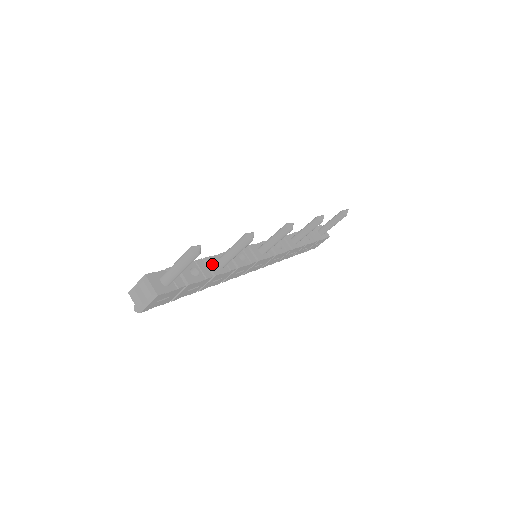
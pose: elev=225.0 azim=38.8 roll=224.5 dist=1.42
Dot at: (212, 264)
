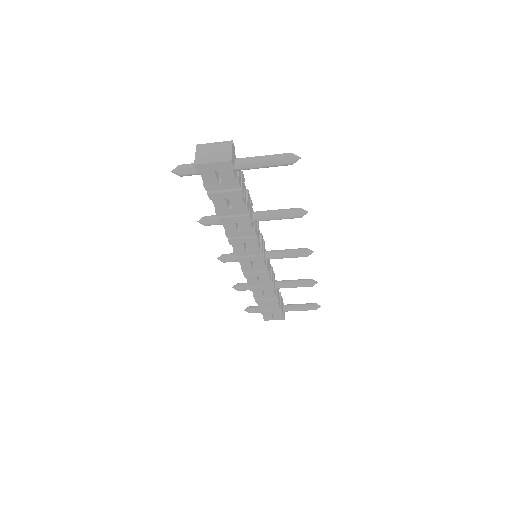
Dot at: (251, 208)
